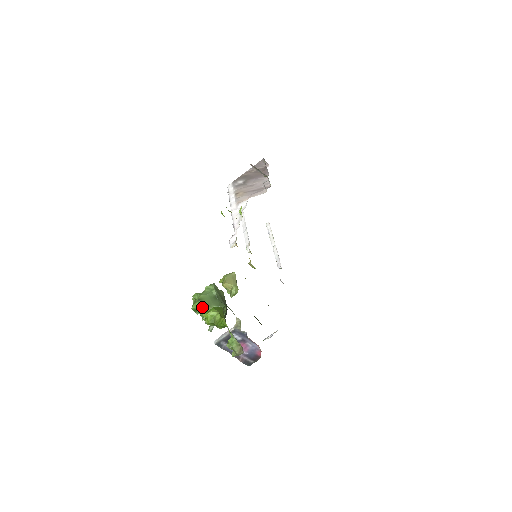
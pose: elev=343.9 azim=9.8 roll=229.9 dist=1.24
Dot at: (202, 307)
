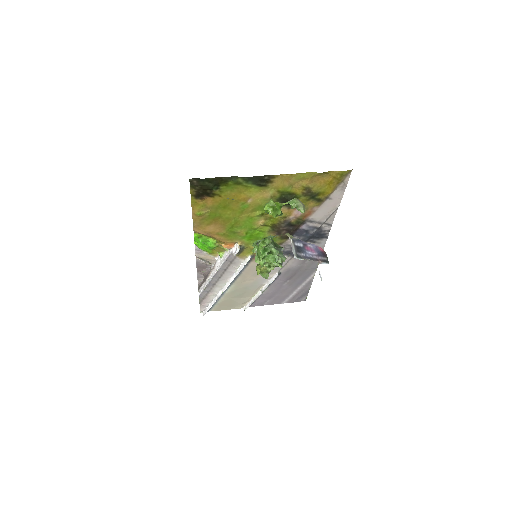
Dot at: (263, 242)
